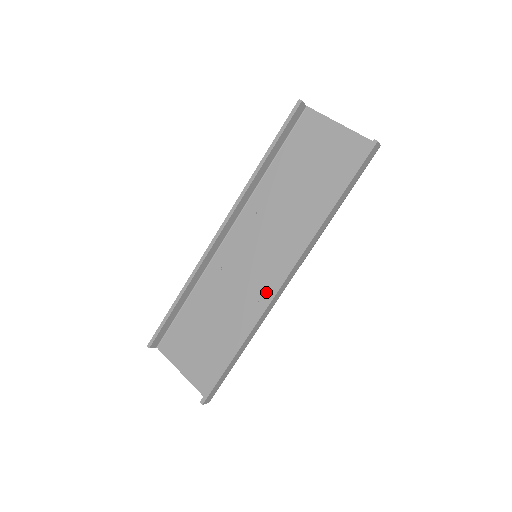
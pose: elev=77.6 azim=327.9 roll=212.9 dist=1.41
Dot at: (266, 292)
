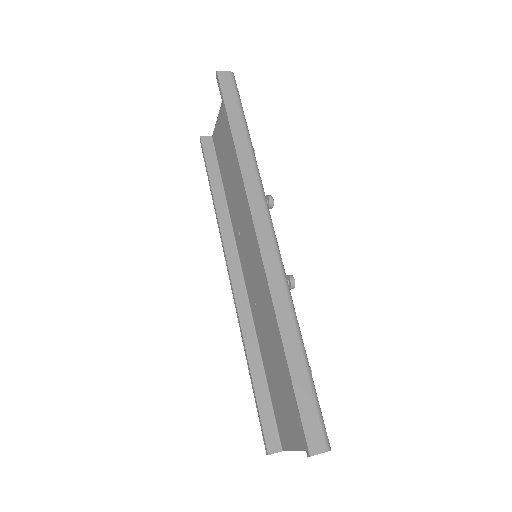
Dot at: occluded
